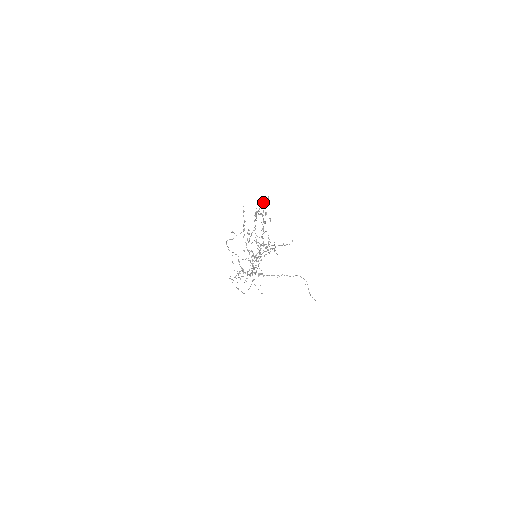
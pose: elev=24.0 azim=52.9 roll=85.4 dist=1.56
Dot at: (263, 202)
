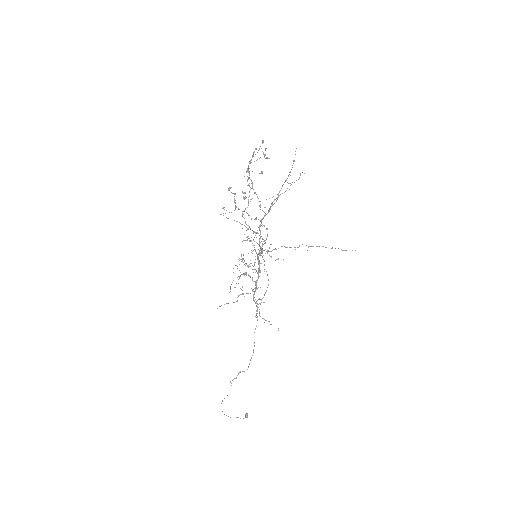
Dot at: (252, 155)
